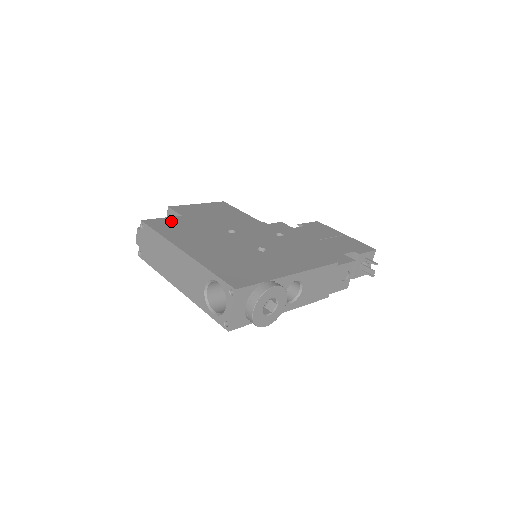
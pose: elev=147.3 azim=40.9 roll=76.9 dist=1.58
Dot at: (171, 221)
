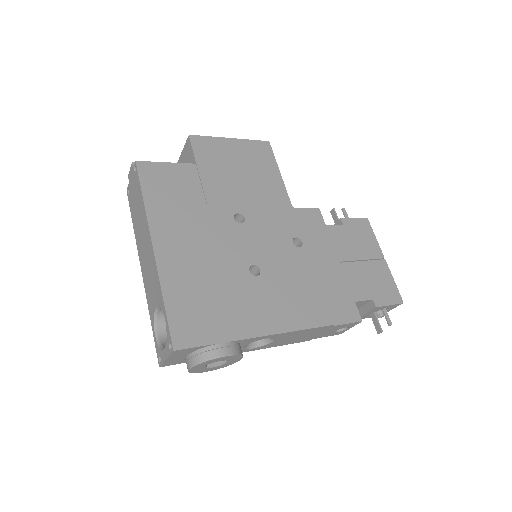
Dot at: (174, 173)
